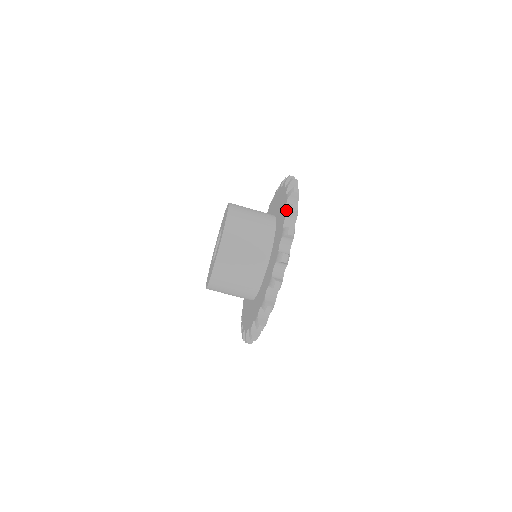
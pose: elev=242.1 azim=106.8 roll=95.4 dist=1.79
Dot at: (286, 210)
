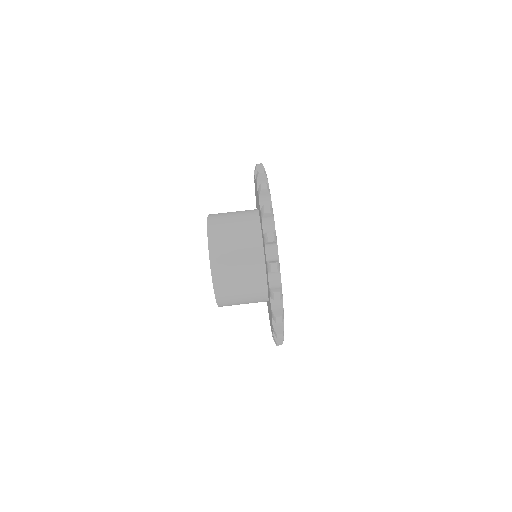
Dot at: occluded
